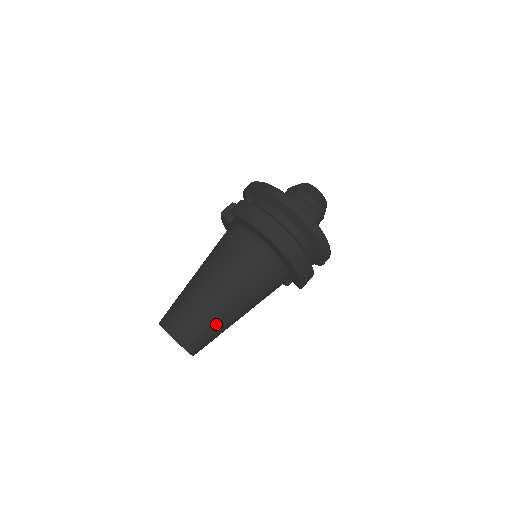
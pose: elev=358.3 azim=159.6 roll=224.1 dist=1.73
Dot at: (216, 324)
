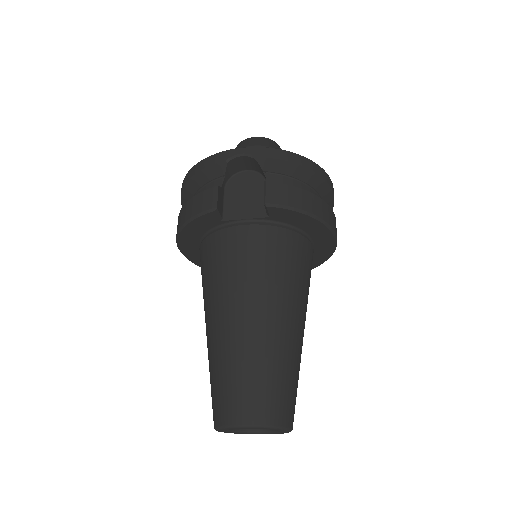
Dot at: occluded
